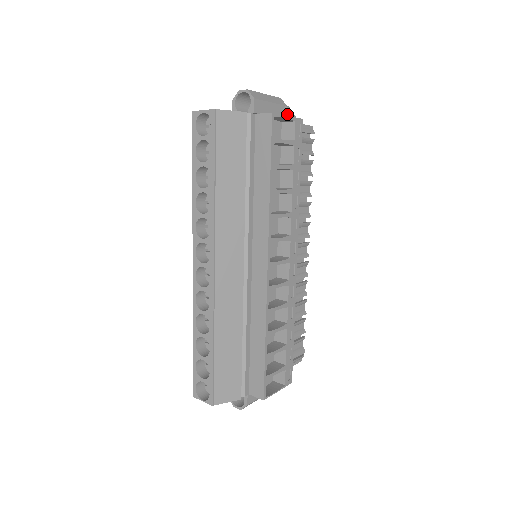
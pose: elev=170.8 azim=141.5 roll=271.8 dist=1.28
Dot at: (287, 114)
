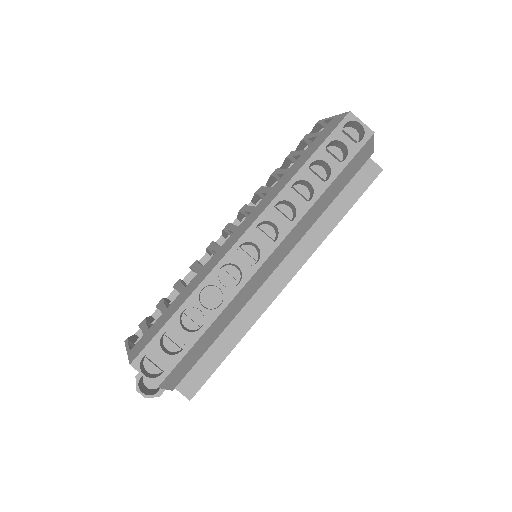
Dot at: occluded
